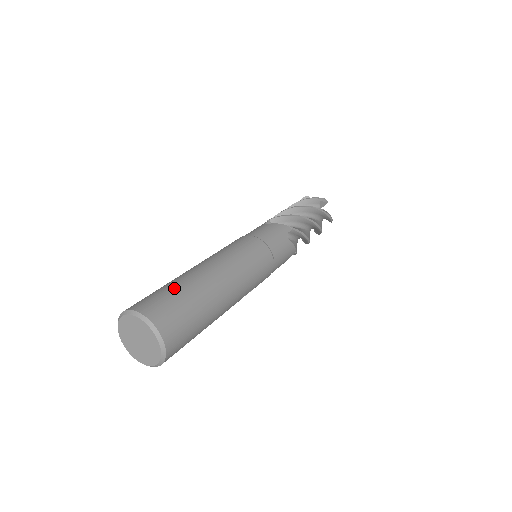
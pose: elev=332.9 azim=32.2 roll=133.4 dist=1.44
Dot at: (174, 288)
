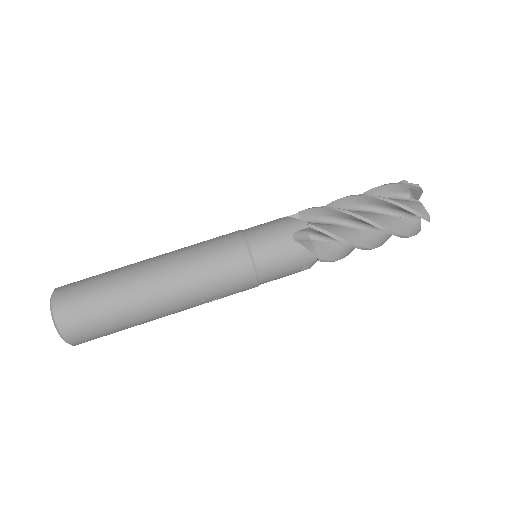
Dot at: (101, 275)
